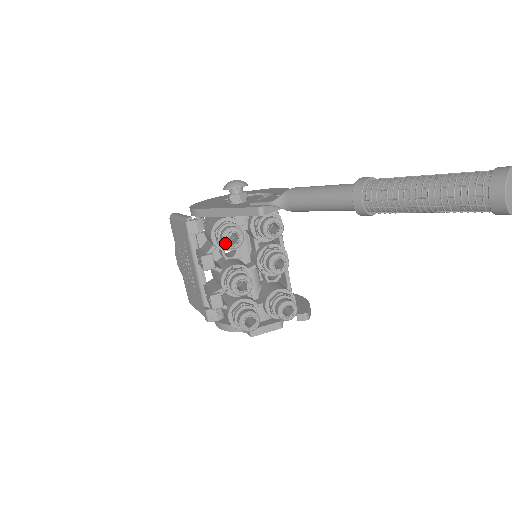
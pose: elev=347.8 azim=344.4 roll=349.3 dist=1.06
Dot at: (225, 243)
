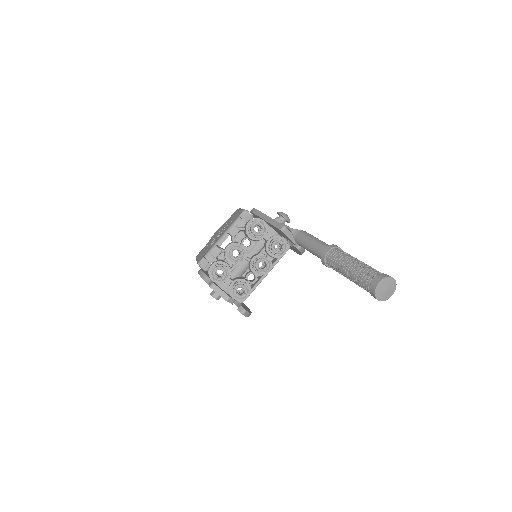
Dot at: (252, 226)
